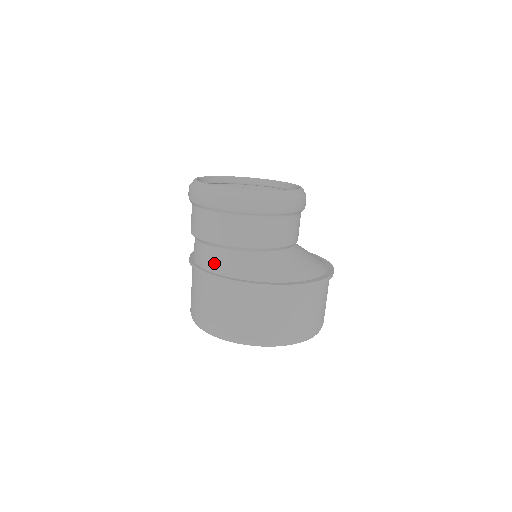
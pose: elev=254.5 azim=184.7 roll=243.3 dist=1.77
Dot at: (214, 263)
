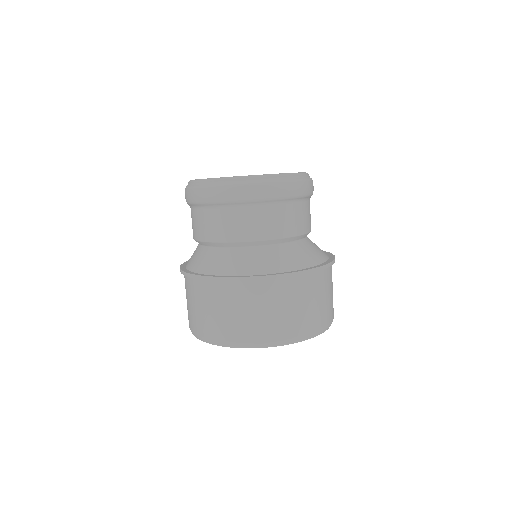
Dot at: (280, 262)
